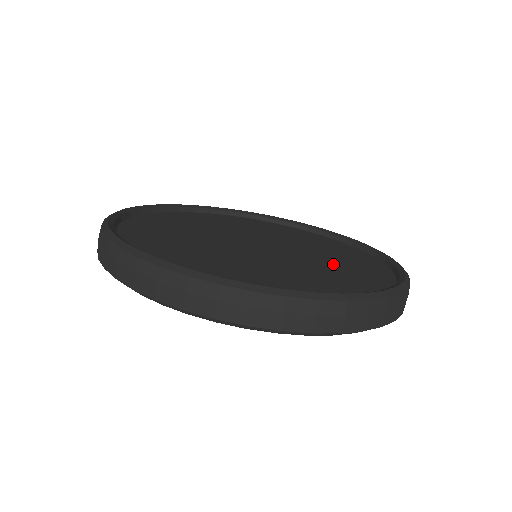
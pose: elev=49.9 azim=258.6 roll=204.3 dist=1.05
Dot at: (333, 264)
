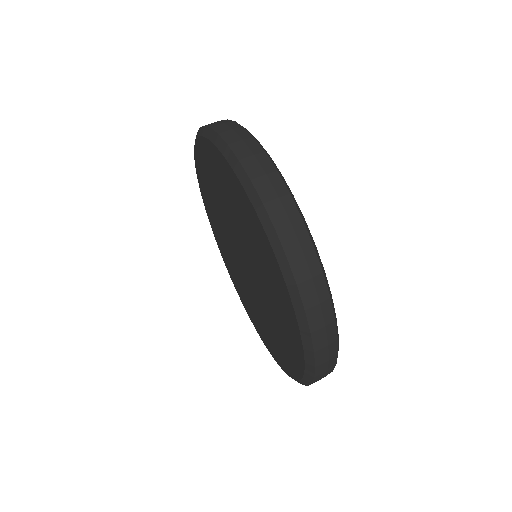
Dot at: occluded
